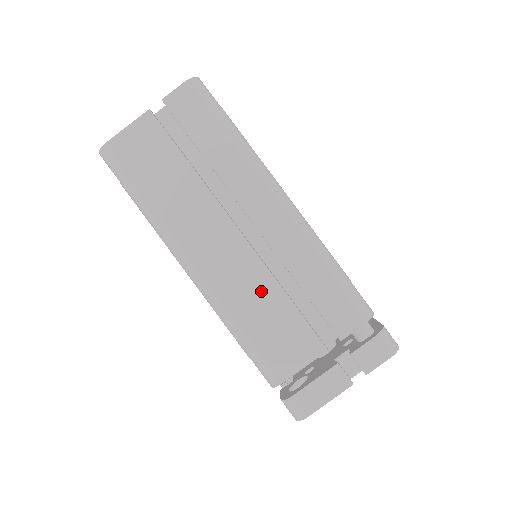
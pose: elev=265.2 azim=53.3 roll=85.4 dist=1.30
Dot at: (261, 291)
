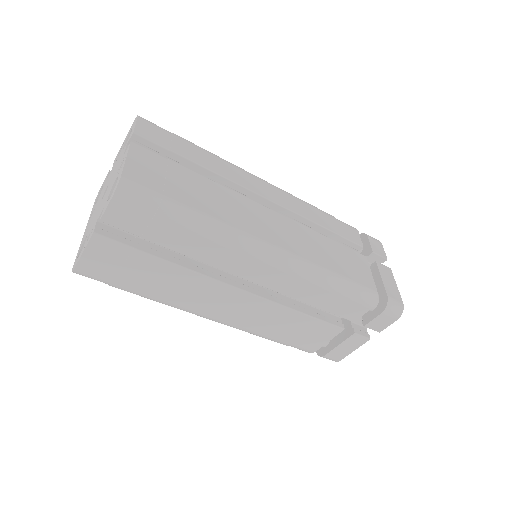
Dot at: (313, 240)
